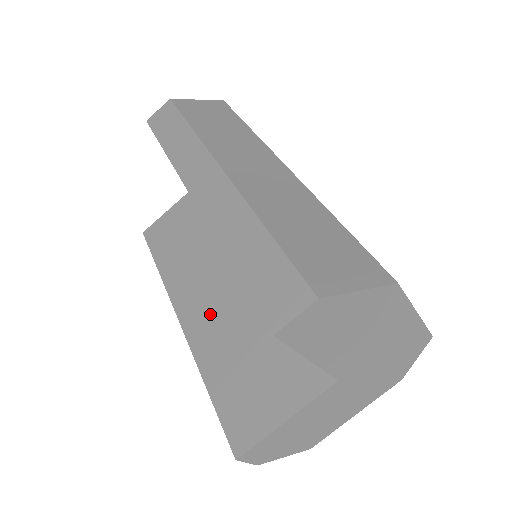
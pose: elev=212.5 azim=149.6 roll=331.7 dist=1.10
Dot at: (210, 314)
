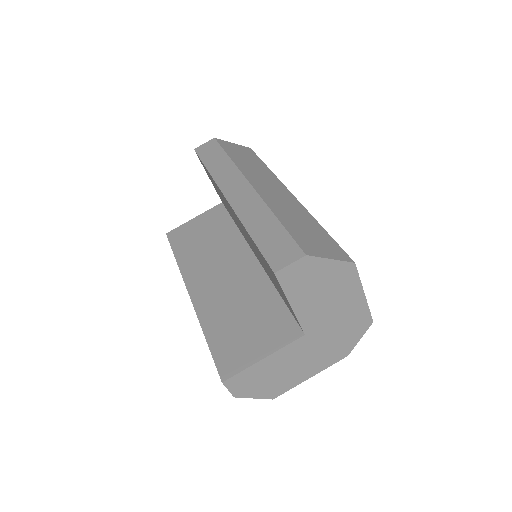
Dot at: (215, 290)
